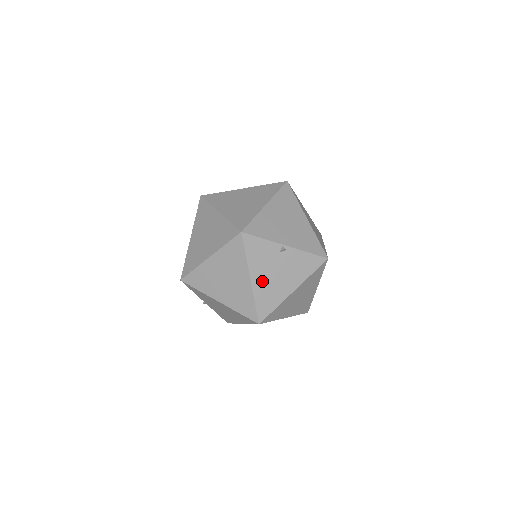
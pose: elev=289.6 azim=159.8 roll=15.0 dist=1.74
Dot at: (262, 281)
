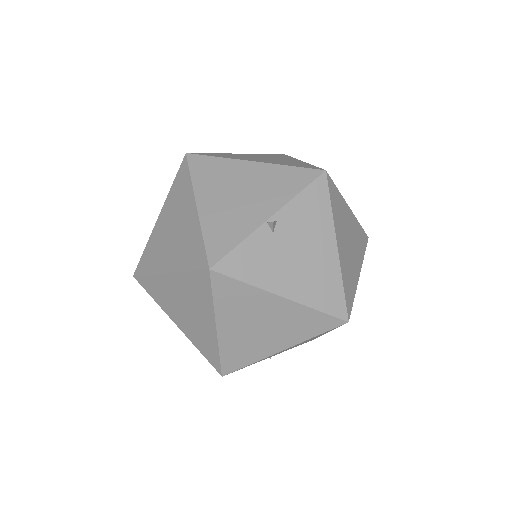
Dot at: (296, 282)
